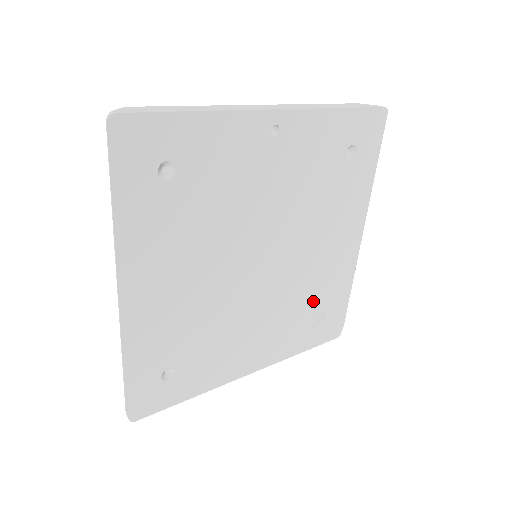
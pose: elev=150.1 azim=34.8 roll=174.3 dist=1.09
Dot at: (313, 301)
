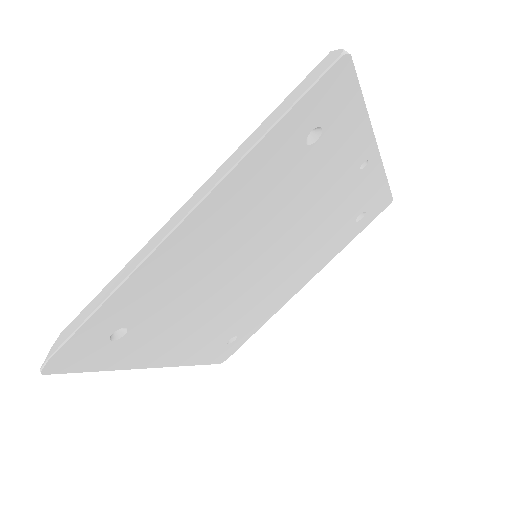
Dot at: (243, 321)
